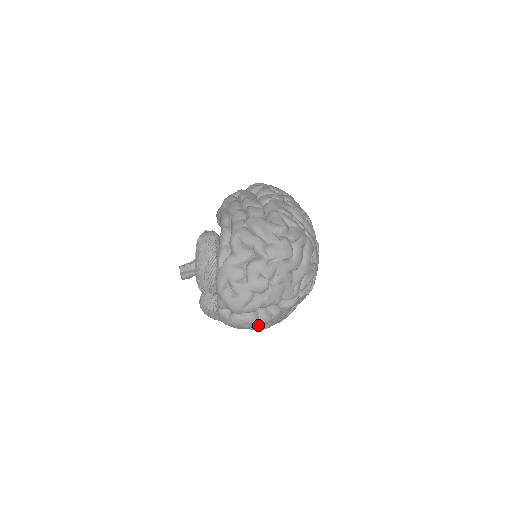
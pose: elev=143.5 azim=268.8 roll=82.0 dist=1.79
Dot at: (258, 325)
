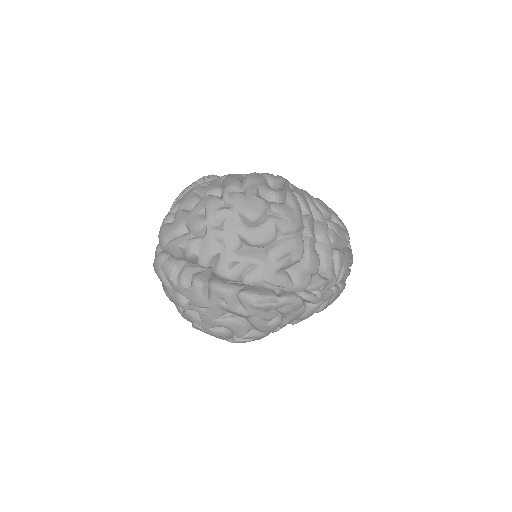
Dot at: (173, 286)
